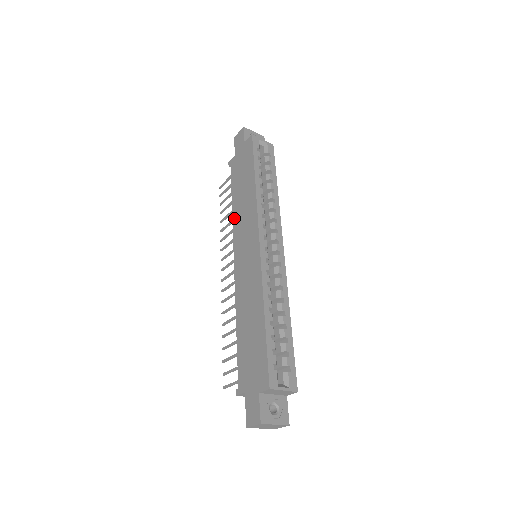
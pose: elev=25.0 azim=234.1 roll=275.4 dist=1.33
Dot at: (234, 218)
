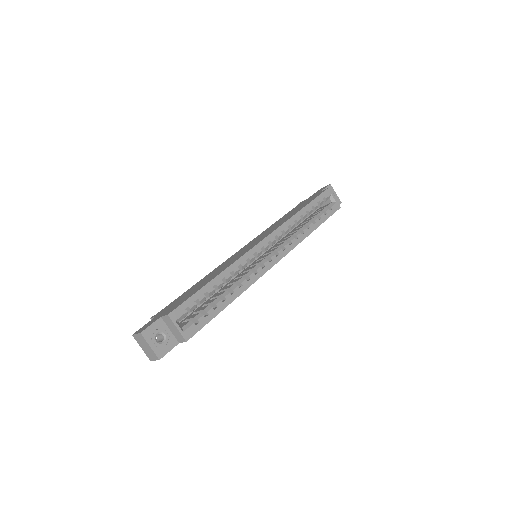
Dot at: (268, 228)
